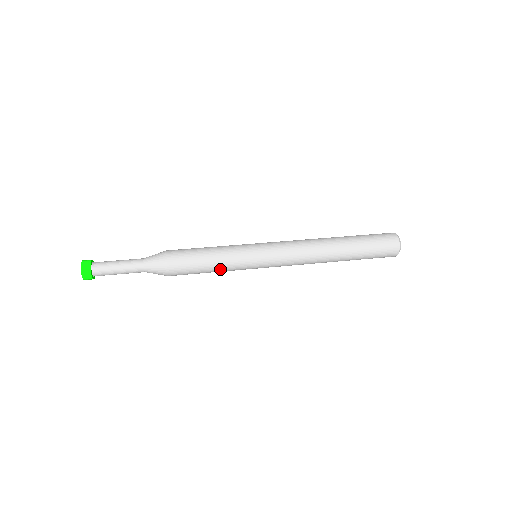
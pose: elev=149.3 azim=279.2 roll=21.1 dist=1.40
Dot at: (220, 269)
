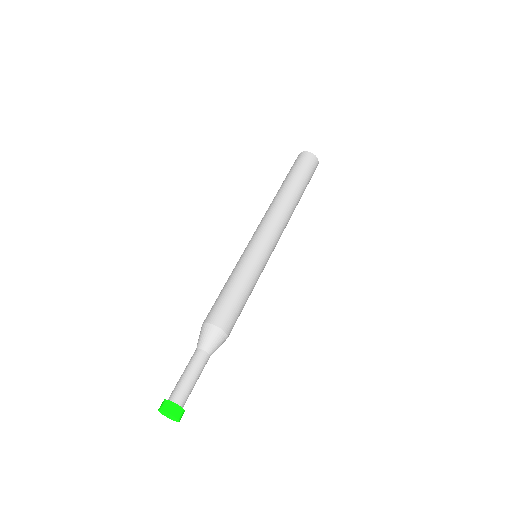
Dot at: occluded
